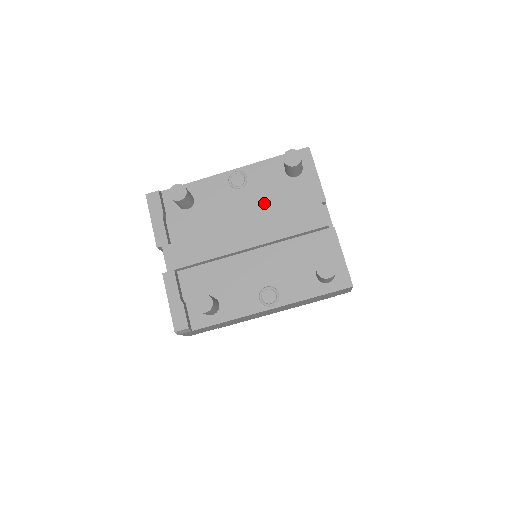
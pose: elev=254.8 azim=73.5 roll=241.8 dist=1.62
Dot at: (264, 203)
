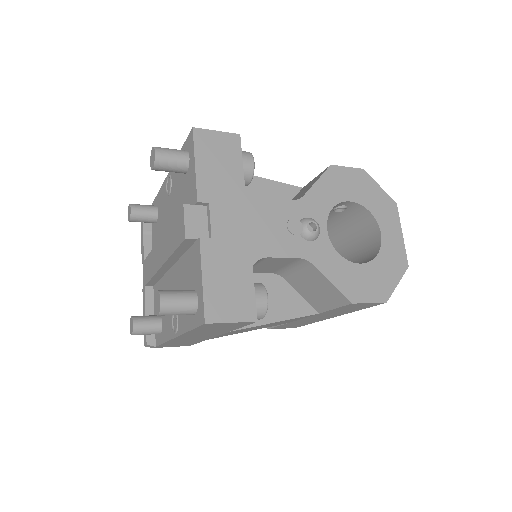
Dot at: (176, 211)
